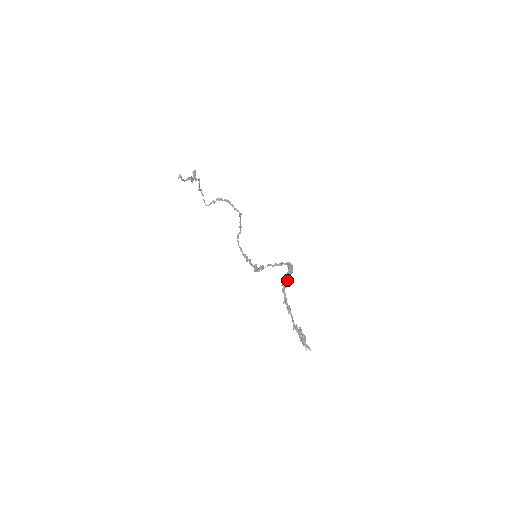
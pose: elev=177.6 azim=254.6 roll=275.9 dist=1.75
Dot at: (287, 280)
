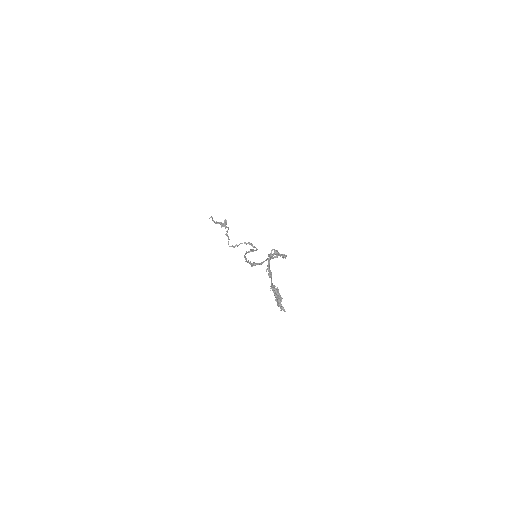
Dot at: (274, 251)
